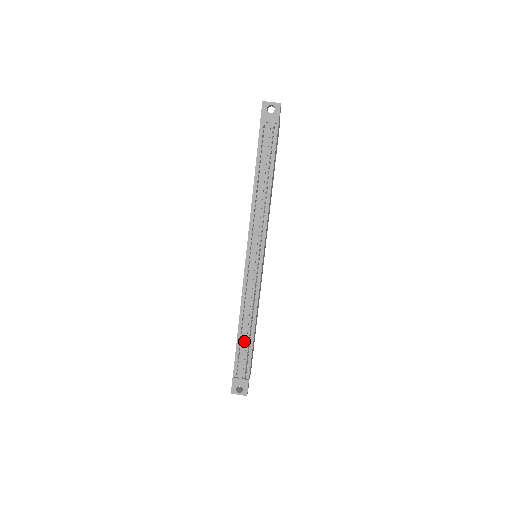
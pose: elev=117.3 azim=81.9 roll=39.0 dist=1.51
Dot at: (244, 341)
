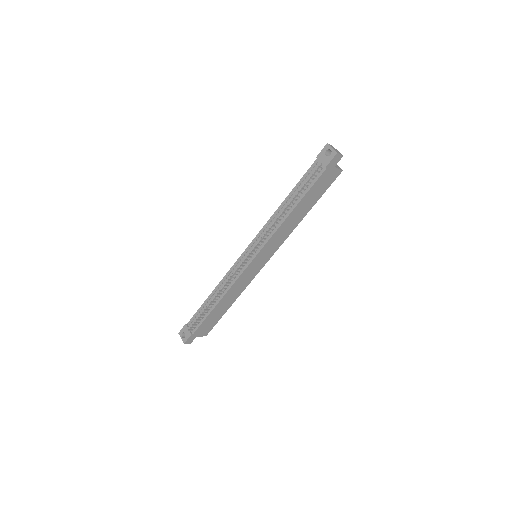
Dot at: occluded
